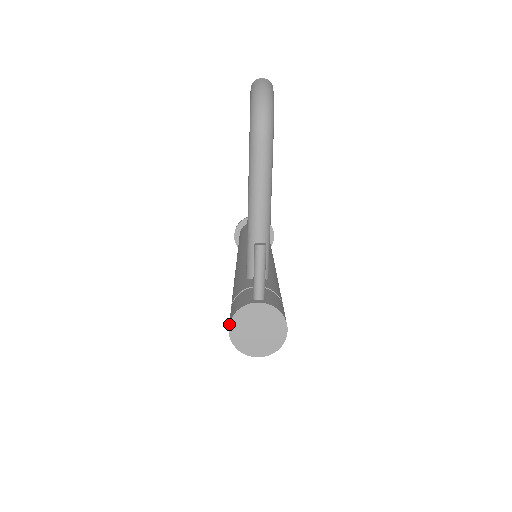
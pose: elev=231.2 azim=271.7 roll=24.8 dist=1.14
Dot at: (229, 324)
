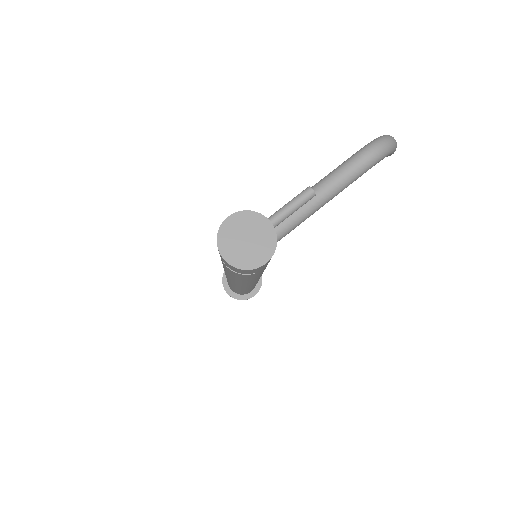
Dot at: (233, 213)
